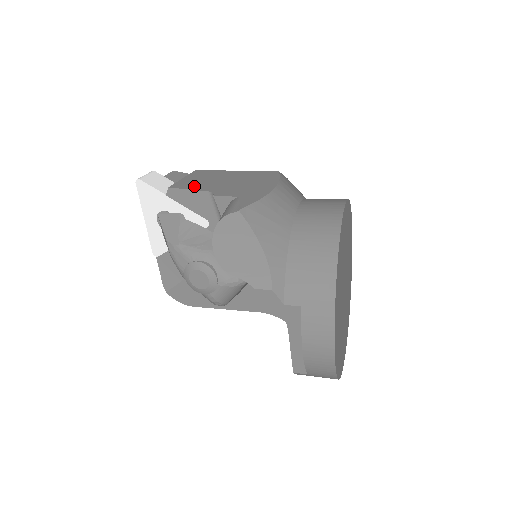
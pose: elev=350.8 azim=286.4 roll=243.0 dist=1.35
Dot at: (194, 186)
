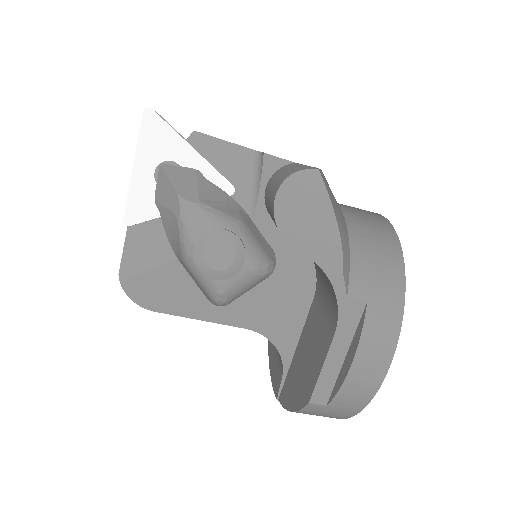
Dot at: occluded
